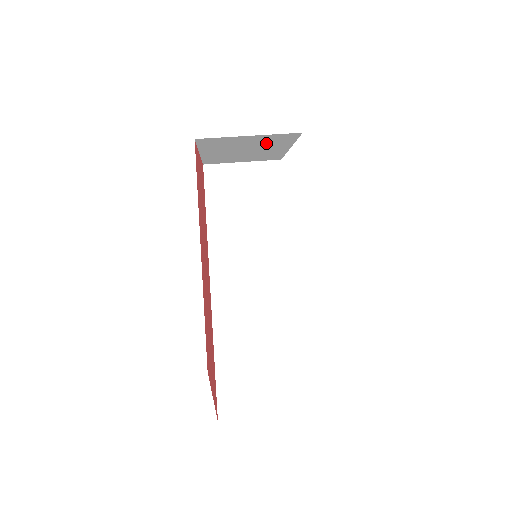
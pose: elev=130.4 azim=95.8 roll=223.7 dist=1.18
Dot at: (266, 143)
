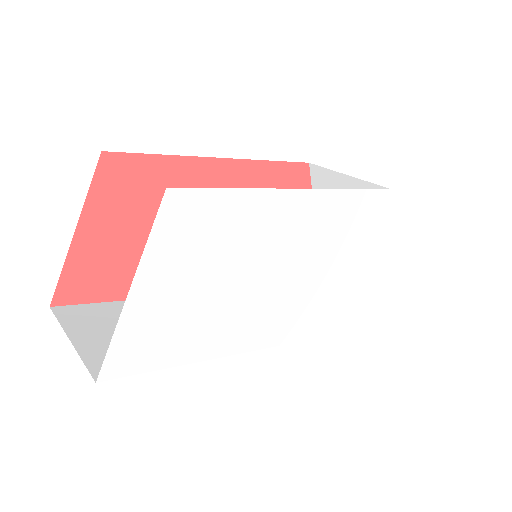
Dot at: occluded
